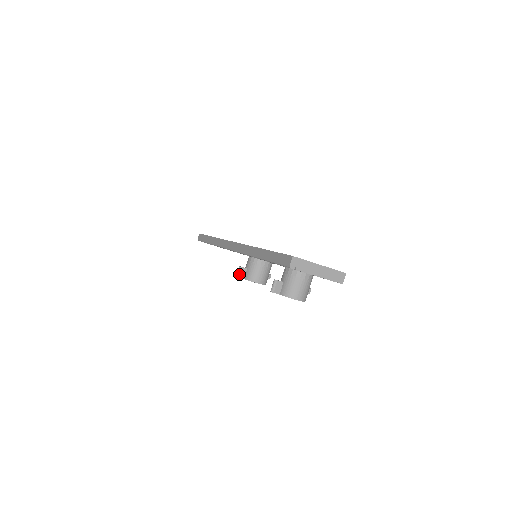
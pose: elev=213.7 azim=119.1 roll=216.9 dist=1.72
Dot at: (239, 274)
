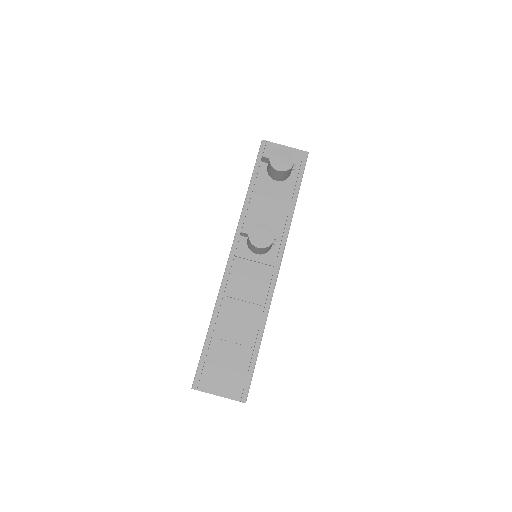
Dot at: (243, 230)
